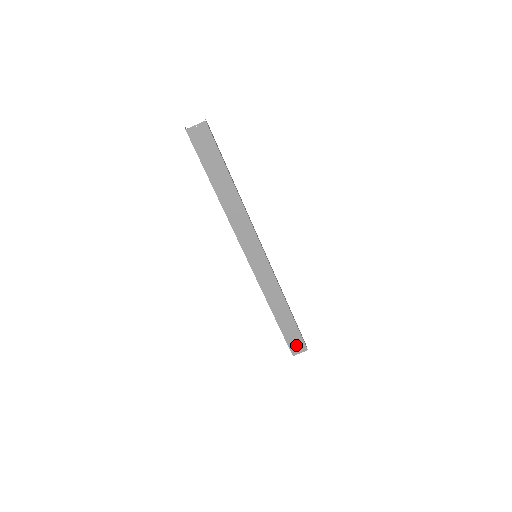
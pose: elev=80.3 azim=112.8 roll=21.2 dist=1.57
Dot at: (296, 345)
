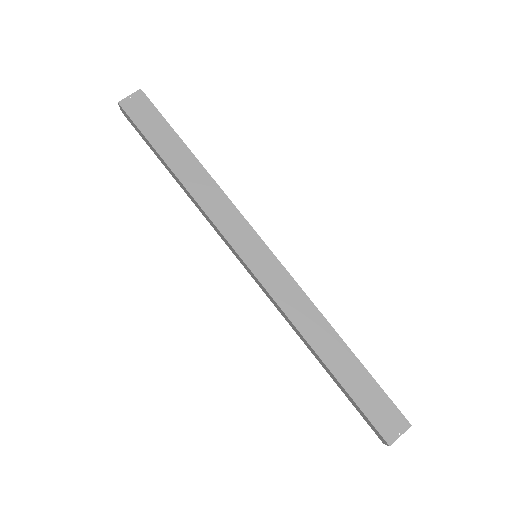
Dot at: (385, 418)
